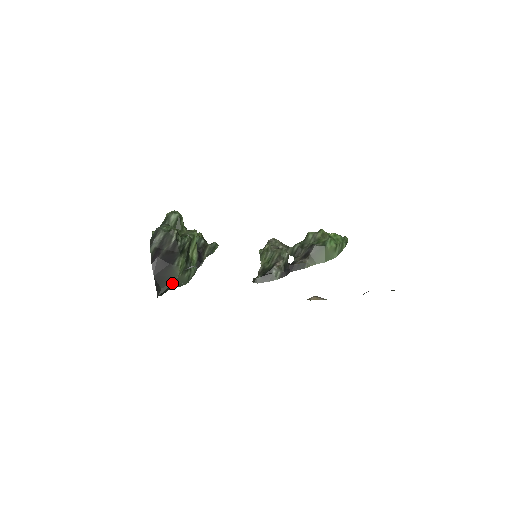
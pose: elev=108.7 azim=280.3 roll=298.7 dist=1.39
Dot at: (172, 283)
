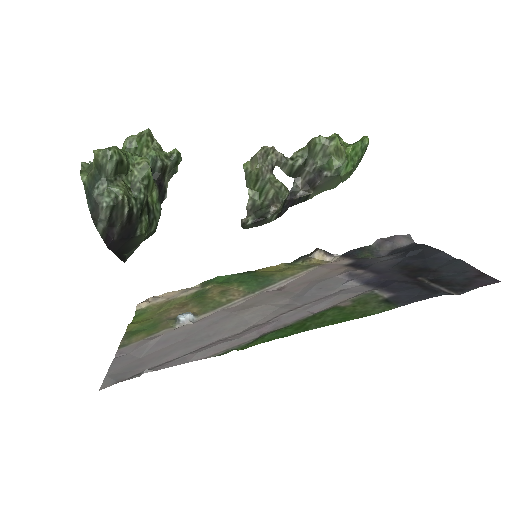
Dot at: (138, 246)
